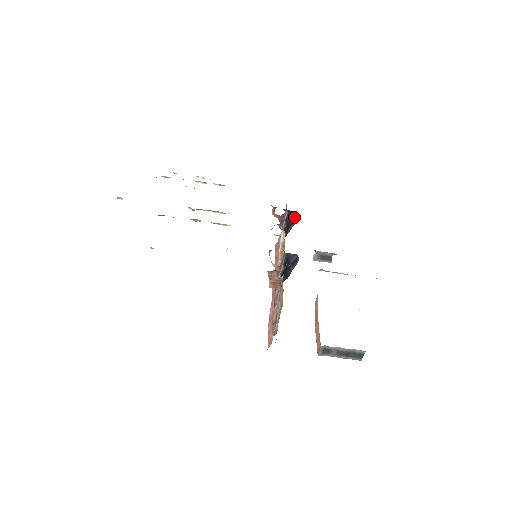
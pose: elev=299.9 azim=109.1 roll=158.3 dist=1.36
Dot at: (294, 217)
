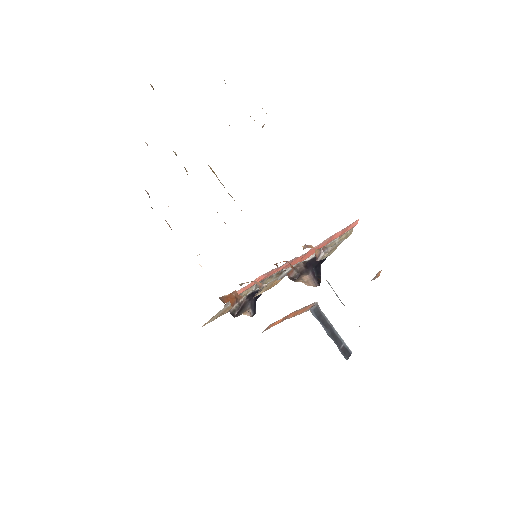
Dot at: (320, 274)
